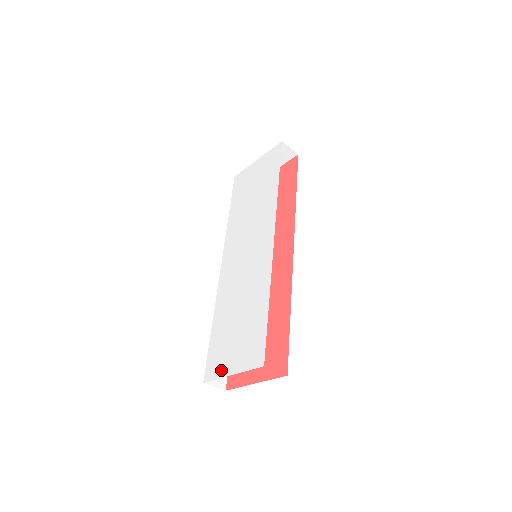
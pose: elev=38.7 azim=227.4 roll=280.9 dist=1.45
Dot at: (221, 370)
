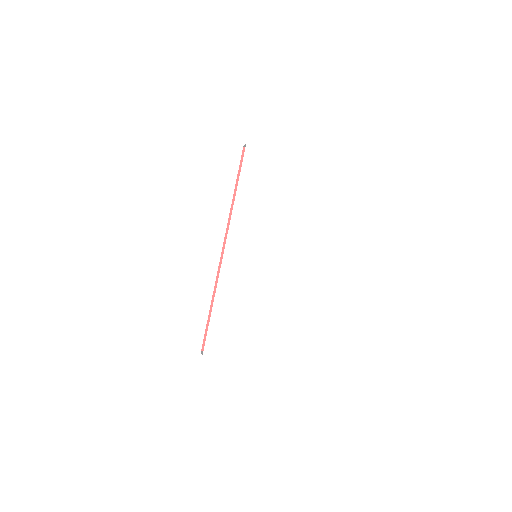
Dot at: (225, 354)
